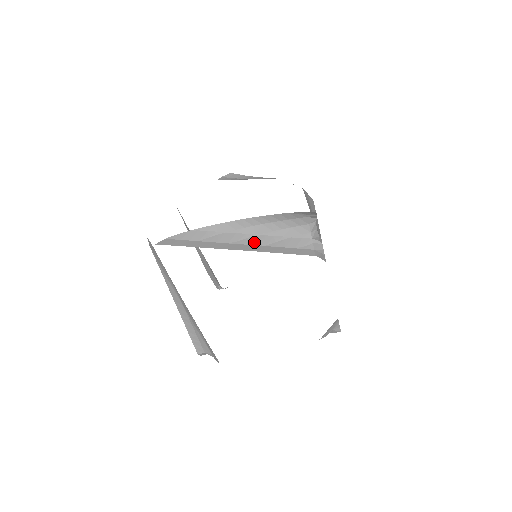
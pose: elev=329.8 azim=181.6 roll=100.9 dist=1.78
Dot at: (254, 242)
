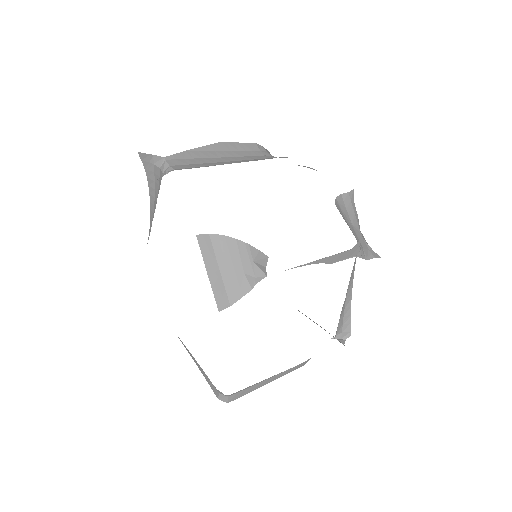
Dot at: occluded
